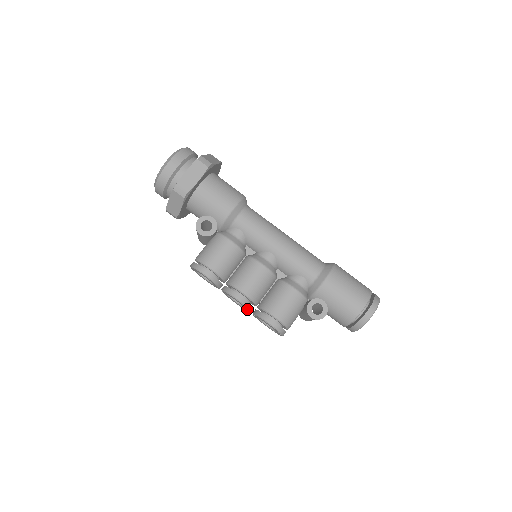
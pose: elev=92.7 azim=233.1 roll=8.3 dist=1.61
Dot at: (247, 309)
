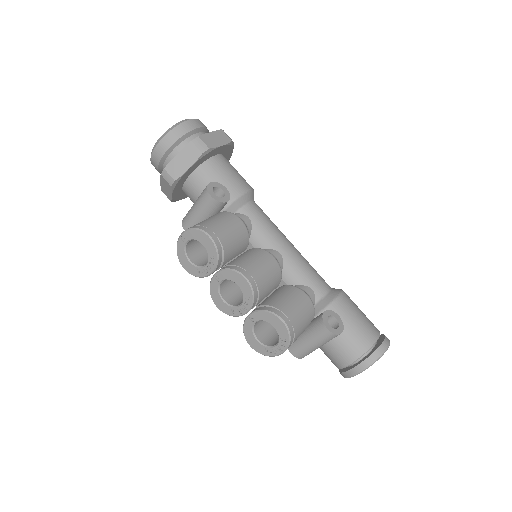
Dot at: (248, 302)
